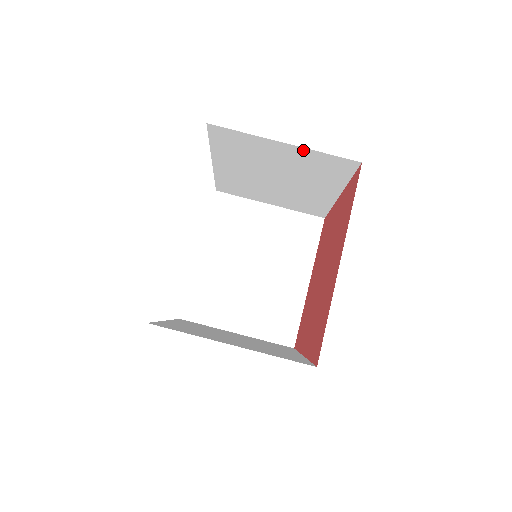
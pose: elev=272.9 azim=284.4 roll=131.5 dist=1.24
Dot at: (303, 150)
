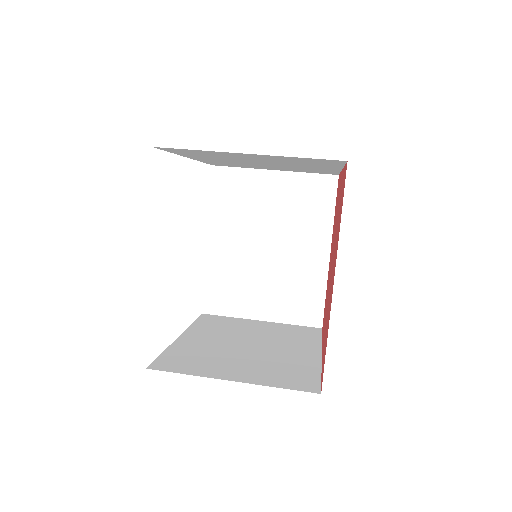
Dot at: (290, 176)
